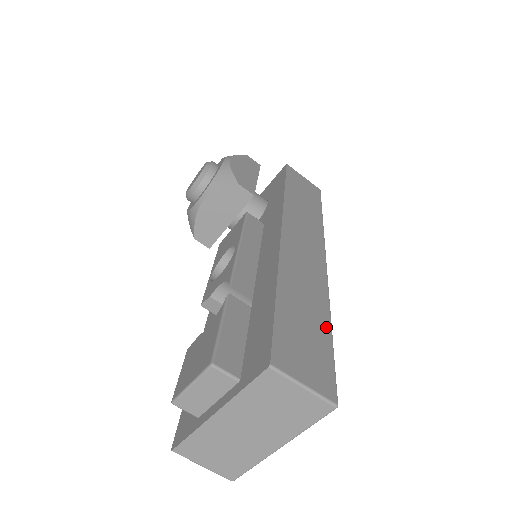
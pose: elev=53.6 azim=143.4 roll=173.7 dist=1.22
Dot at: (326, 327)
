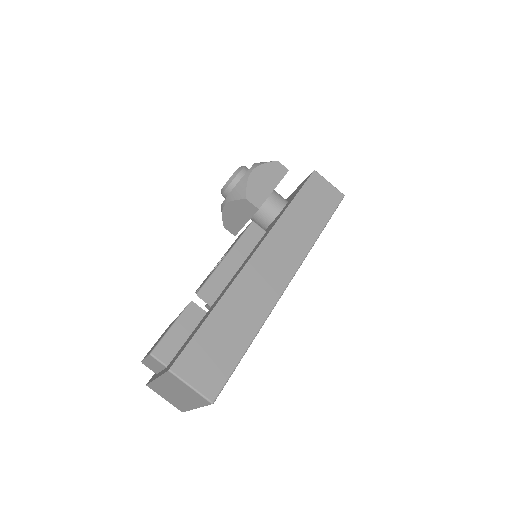
Dot at: (244, 343)
